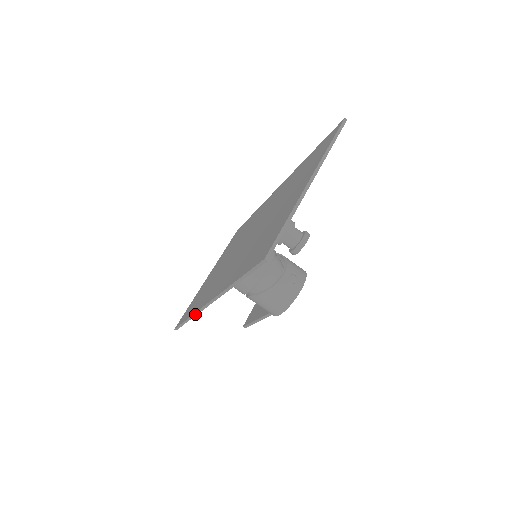
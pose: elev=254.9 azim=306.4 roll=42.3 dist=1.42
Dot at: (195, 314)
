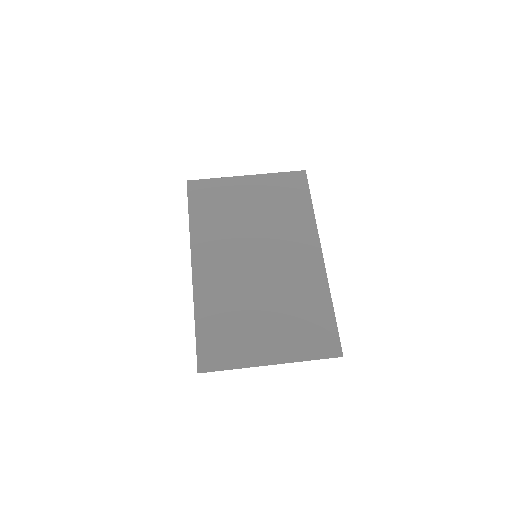
Dot at: (190, 236)
